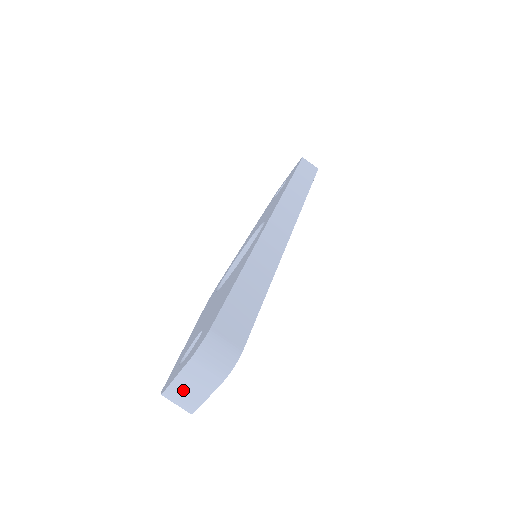
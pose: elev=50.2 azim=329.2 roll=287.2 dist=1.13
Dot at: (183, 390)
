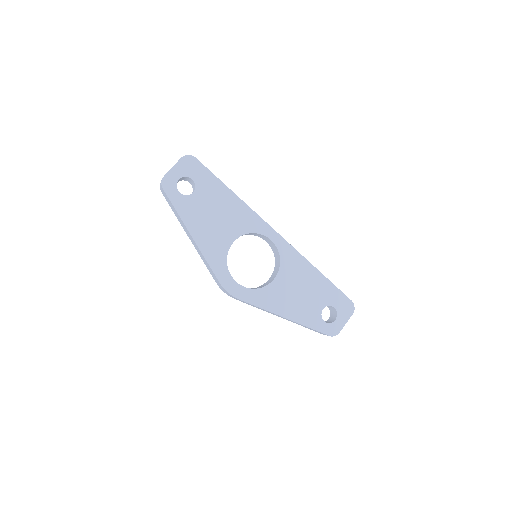
Dot at: occluded
